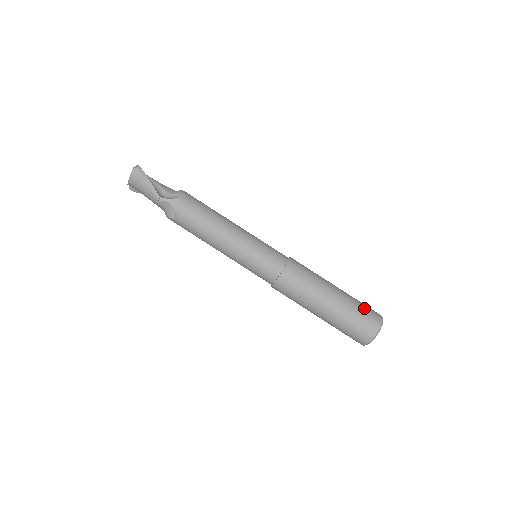
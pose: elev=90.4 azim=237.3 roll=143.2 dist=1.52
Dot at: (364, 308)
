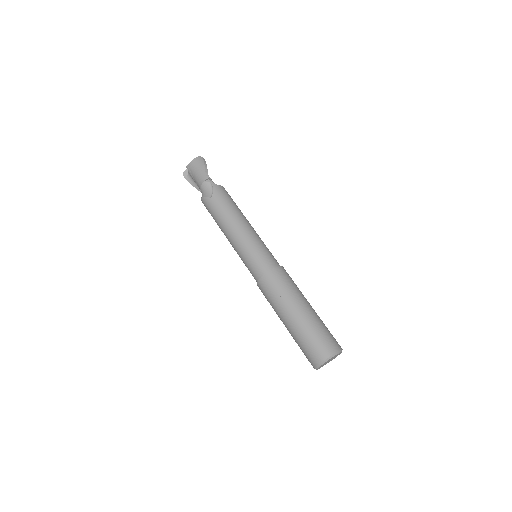
Dot at: occluded
